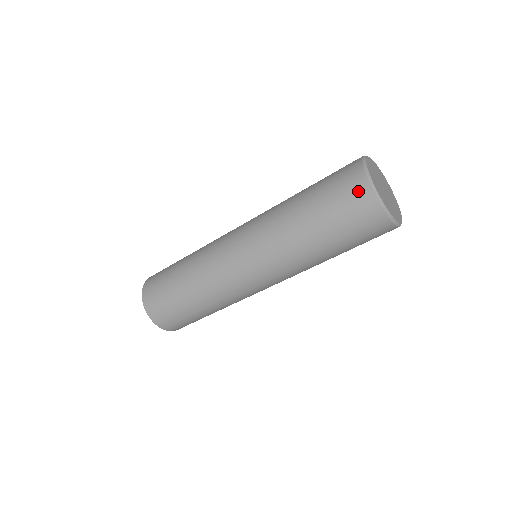
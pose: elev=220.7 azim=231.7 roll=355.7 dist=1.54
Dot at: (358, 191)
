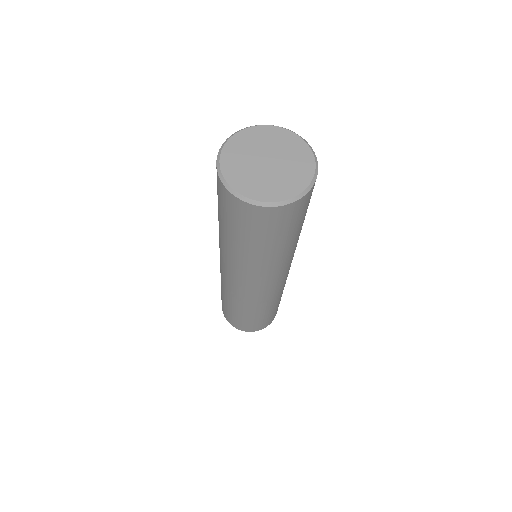
Dot at: occluded
